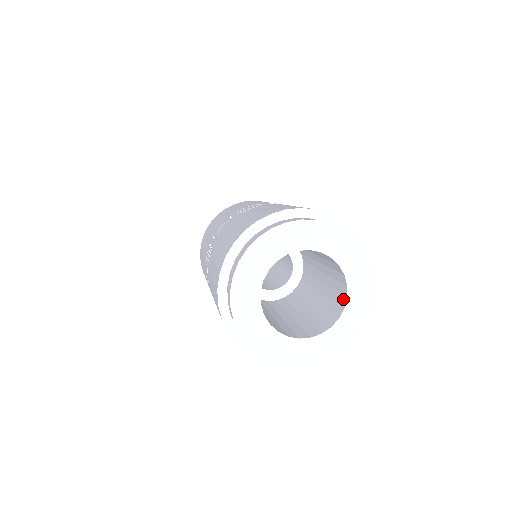
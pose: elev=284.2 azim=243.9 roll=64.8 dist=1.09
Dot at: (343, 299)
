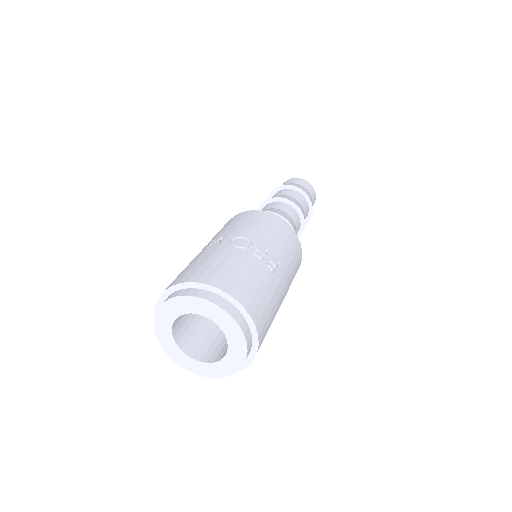
Dot at: (224, 355)
